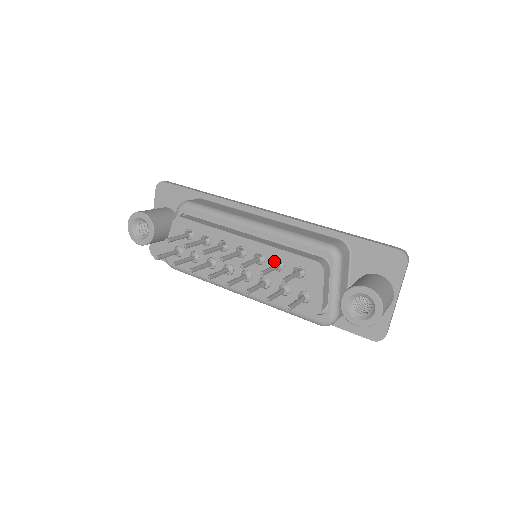
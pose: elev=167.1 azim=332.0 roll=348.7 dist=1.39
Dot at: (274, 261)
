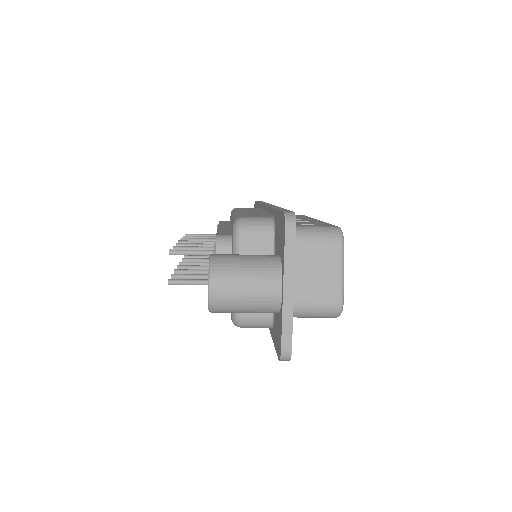
Dot at: occluded
